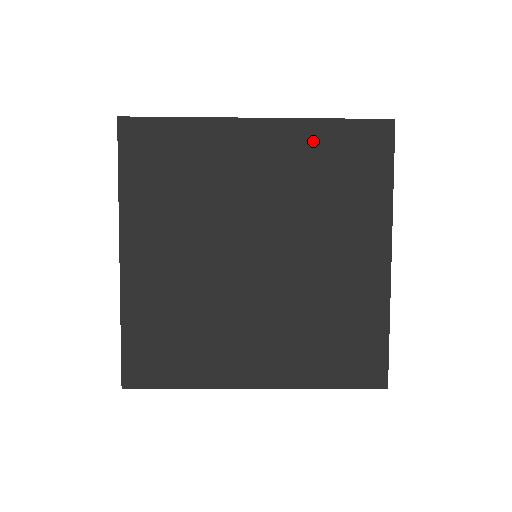
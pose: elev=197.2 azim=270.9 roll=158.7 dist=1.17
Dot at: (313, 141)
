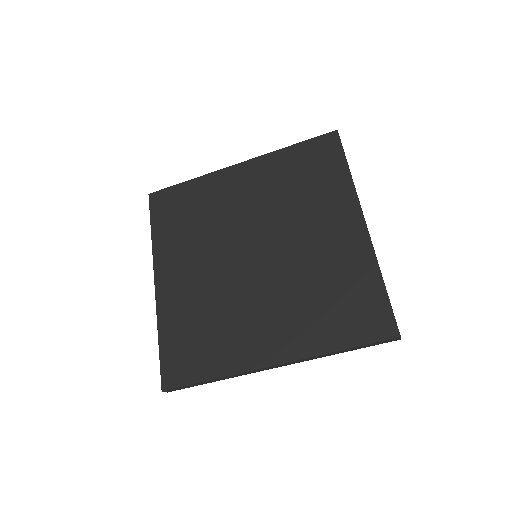
Dot at: (280, 163)
